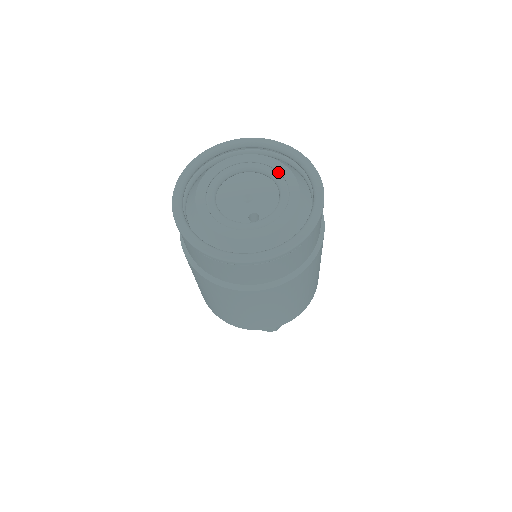
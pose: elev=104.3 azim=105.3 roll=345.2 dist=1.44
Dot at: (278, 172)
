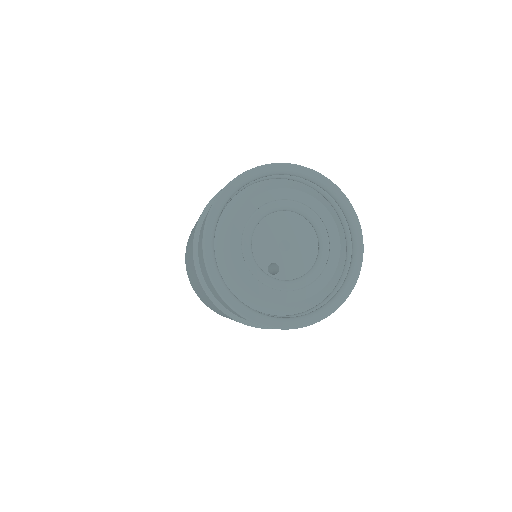
Dot at: (329, 246)
